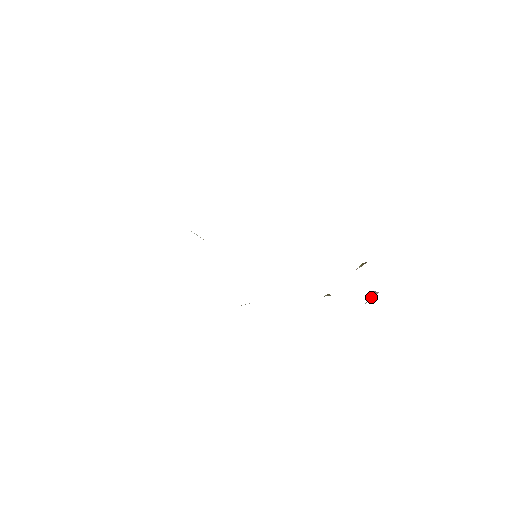
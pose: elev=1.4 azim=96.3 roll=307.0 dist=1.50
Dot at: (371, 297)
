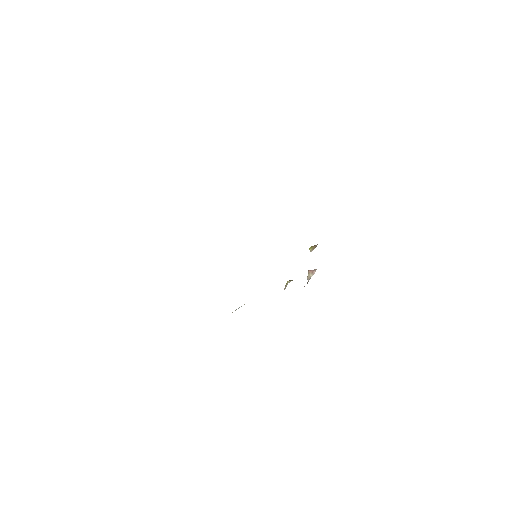
Dot at: (312, 274)
